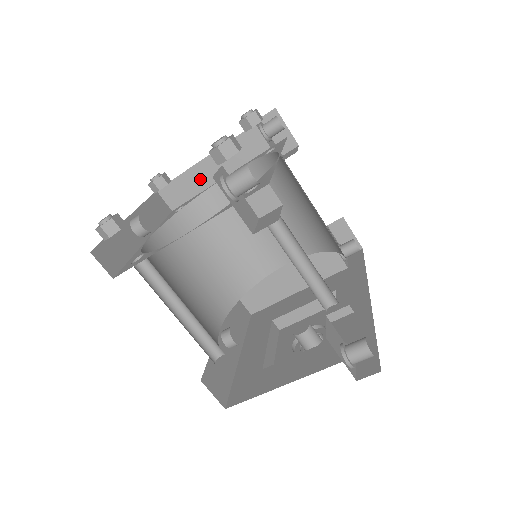
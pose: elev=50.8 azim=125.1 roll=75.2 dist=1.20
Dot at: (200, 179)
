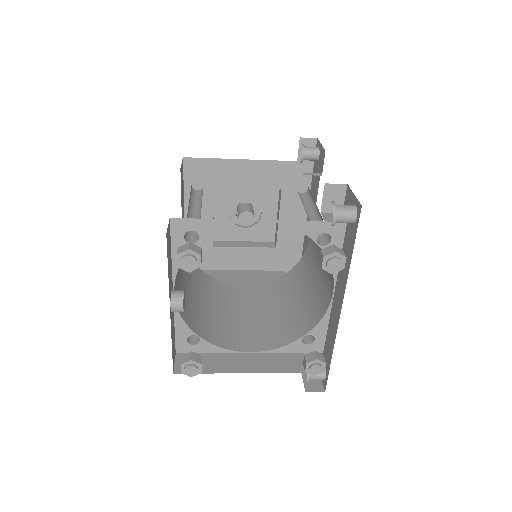
Dot at: occluded
